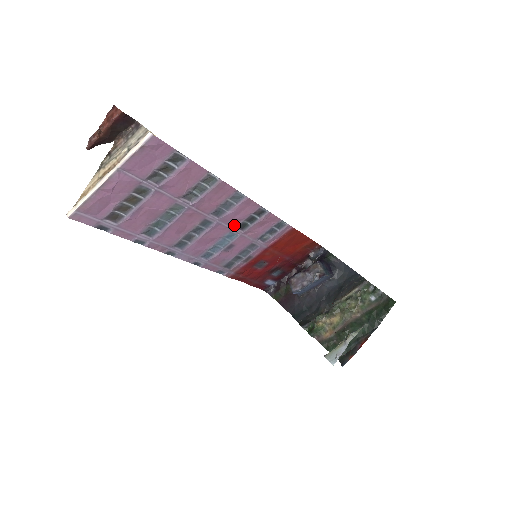
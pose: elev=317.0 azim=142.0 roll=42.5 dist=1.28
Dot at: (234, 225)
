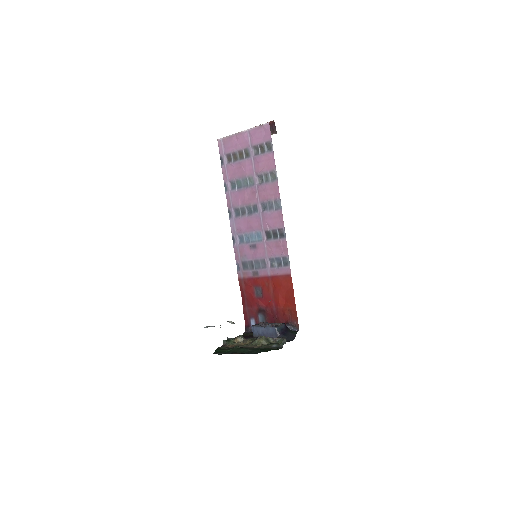
Dot at: (265, 228)
